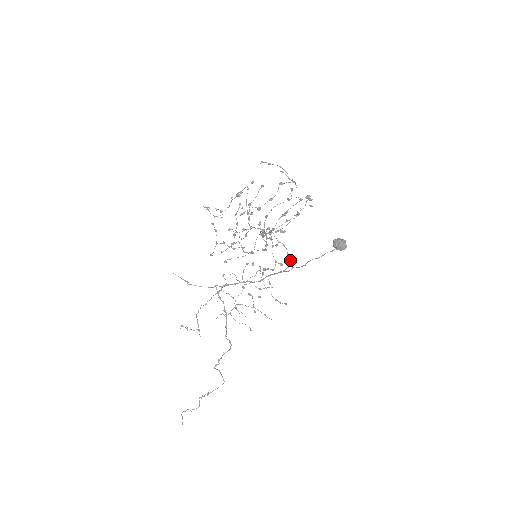
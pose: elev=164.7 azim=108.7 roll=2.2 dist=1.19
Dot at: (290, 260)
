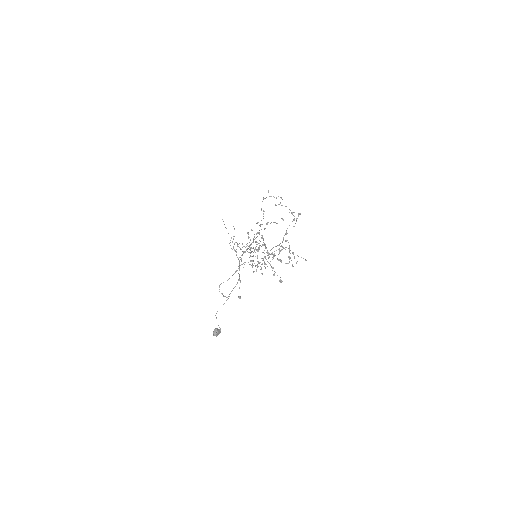
Dot at: occluded
